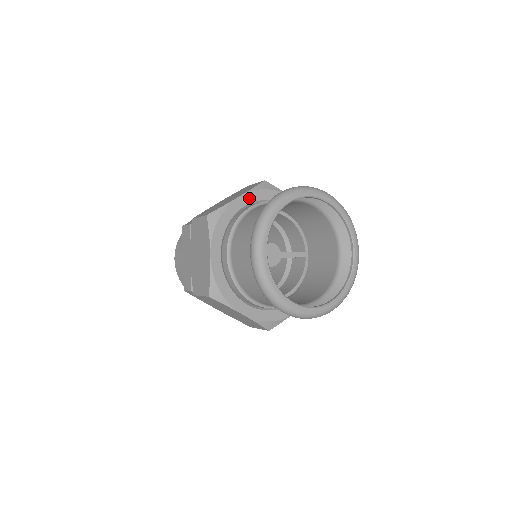
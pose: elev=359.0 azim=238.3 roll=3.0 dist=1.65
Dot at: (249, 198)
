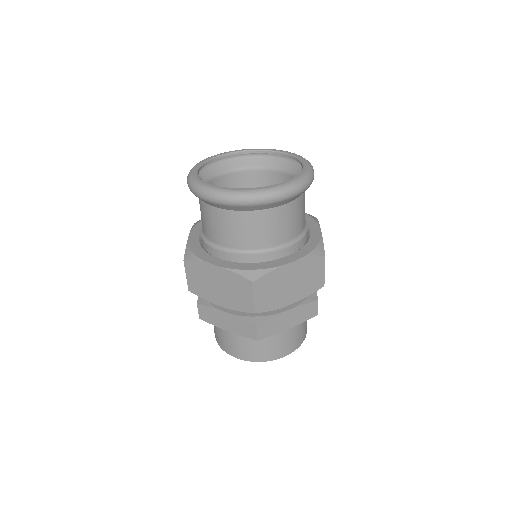
Dot at: occluded
